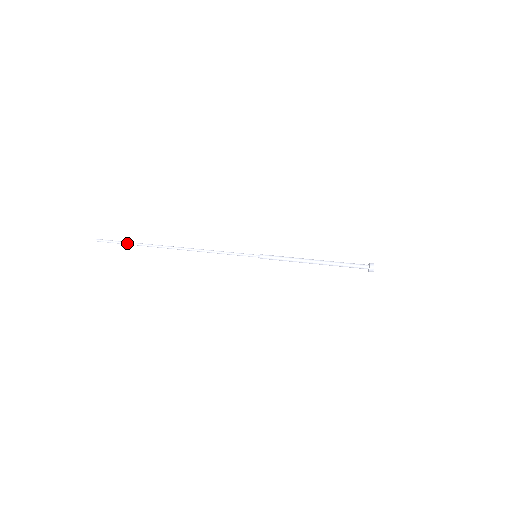
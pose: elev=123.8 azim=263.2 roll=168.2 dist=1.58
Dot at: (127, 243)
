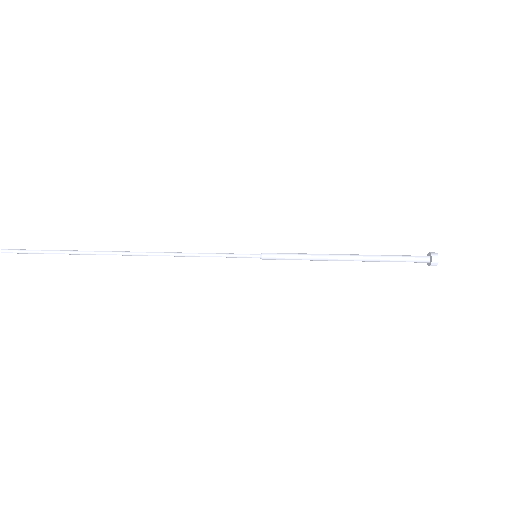
Dot at: (51, 252)
